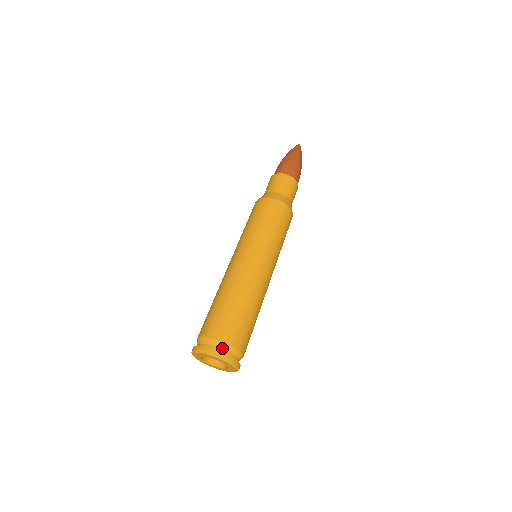
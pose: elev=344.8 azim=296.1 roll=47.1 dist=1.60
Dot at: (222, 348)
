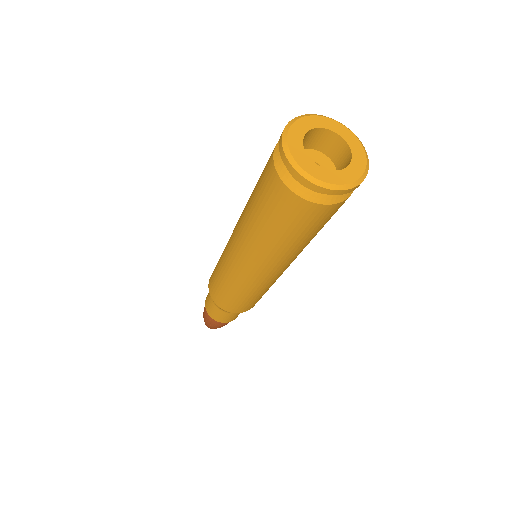
Dot at: occluded
